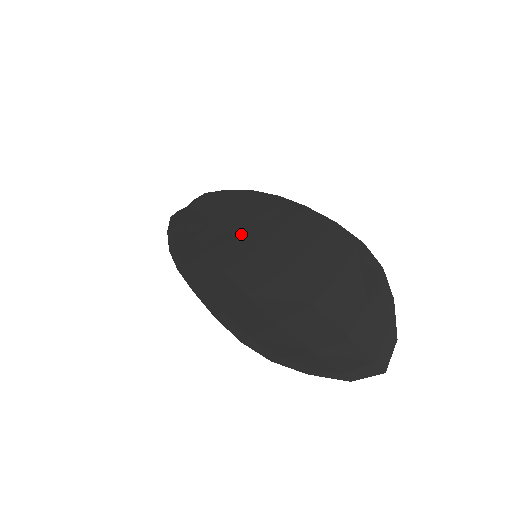
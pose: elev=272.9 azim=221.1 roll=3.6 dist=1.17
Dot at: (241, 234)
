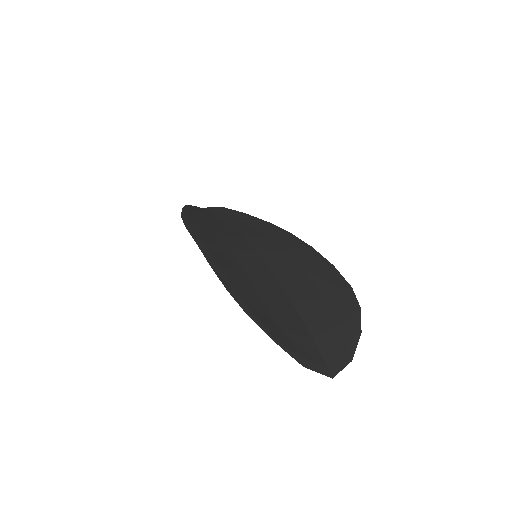
Dot at: (249, 238)
